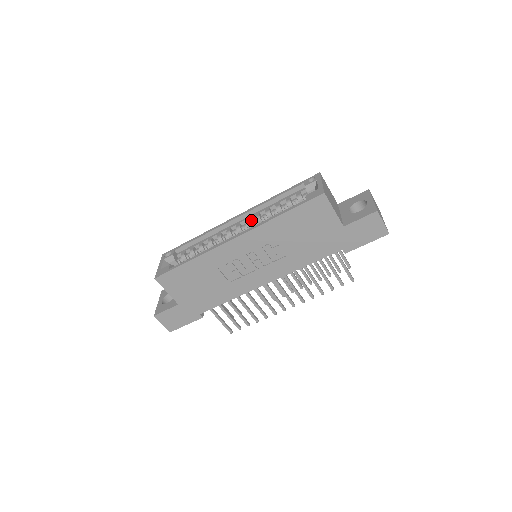
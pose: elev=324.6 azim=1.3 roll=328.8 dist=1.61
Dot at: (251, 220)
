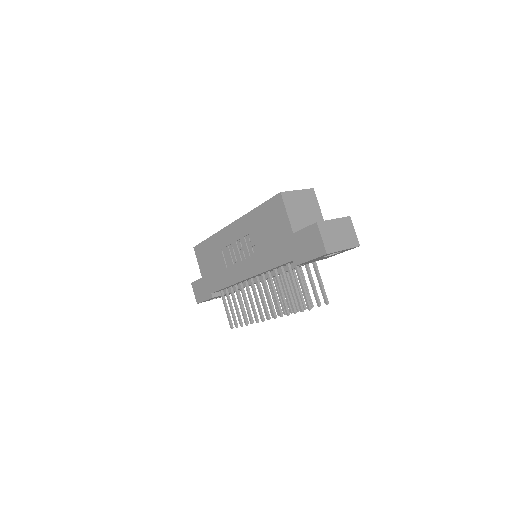
Dot at: occluded
